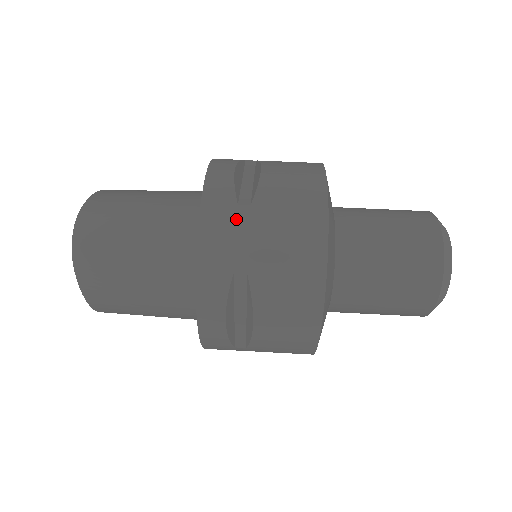
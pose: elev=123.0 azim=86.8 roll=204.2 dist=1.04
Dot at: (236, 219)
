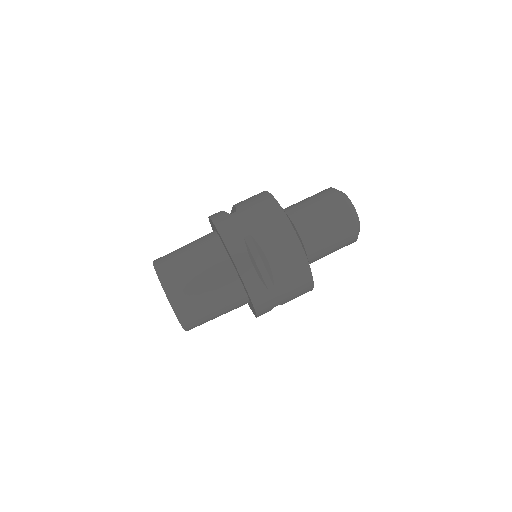
Dot at: (270, 295)
